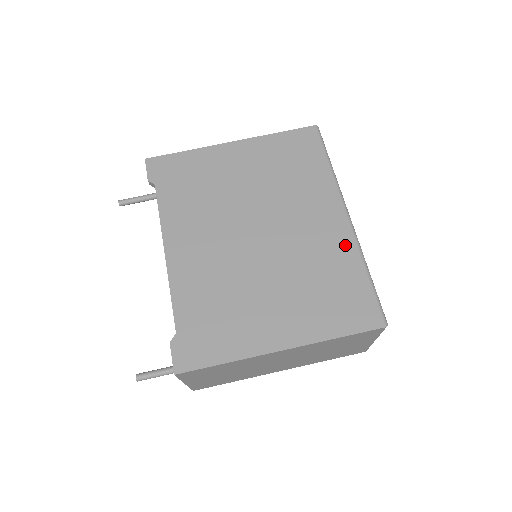
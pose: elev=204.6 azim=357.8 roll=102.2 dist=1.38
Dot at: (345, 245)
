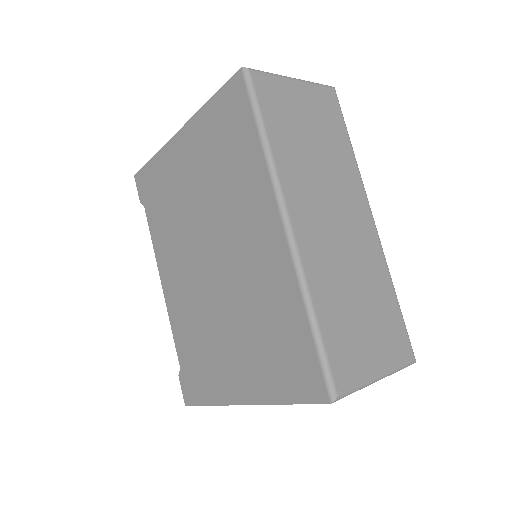
Dot at: (284, 276)
